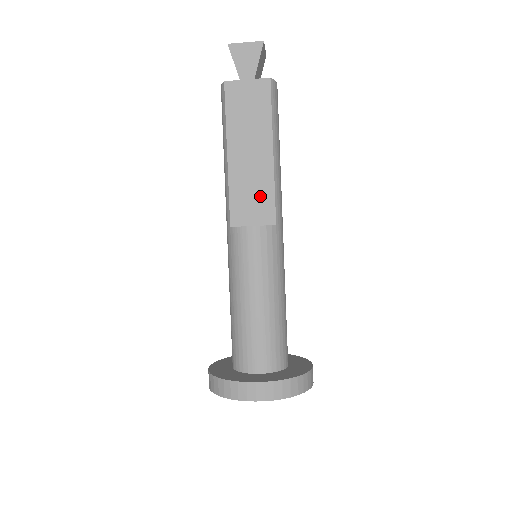
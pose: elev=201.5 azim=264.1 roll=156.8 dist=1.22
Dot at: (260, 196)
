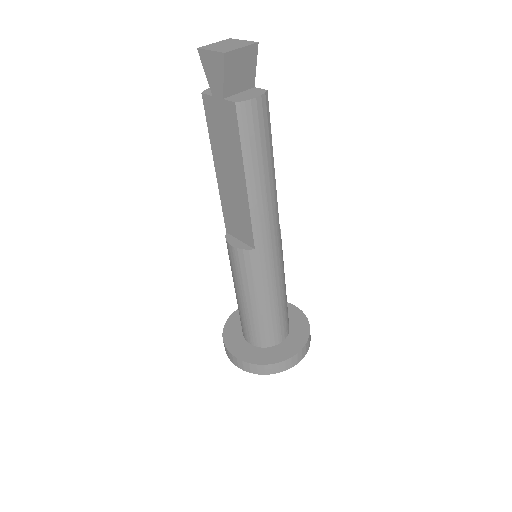
Dot at: (241, 219)
